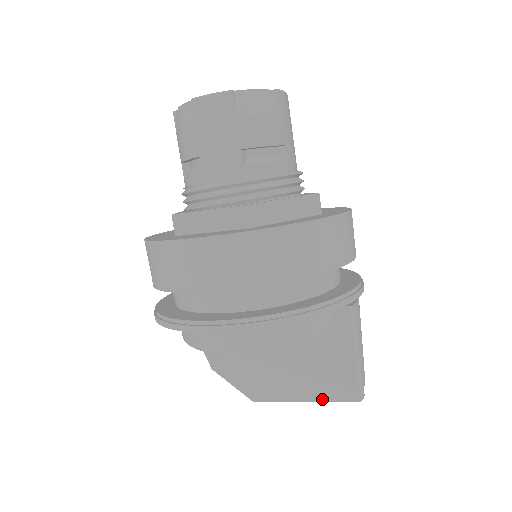
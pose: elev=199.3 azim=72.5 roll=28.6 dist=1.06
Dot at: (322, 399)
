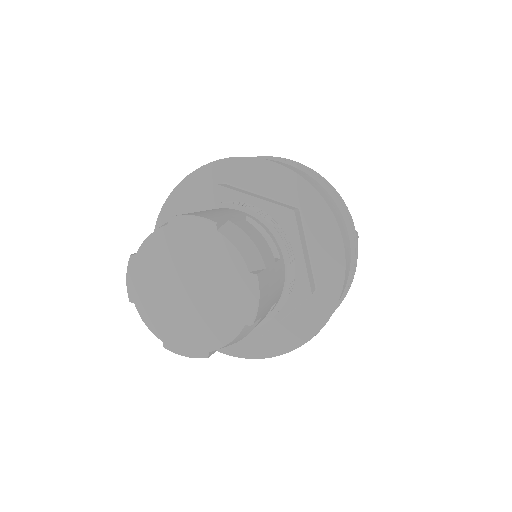
Dot at: occluded
